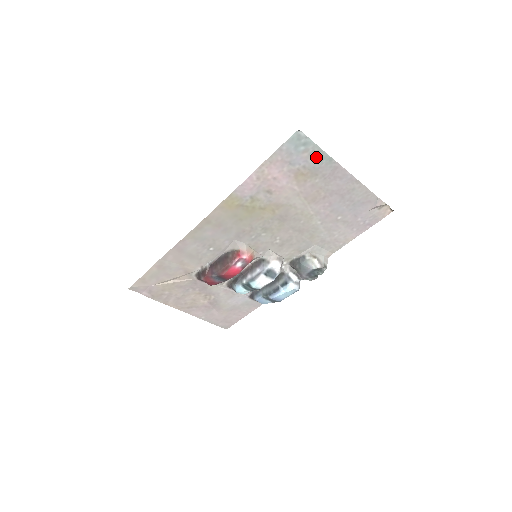
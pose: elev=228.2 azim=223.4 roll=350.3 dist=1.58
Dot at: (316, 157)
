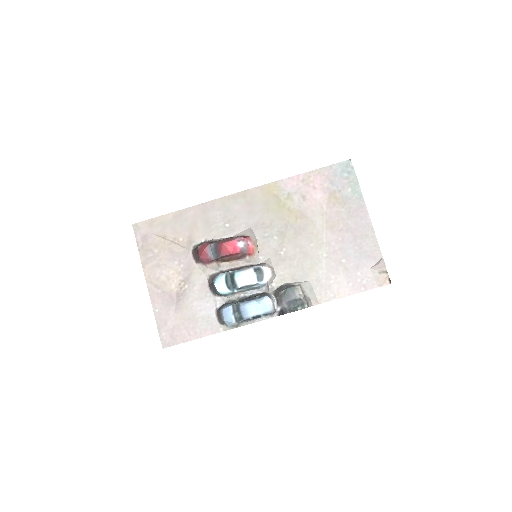
Dot at: (352, 188)
